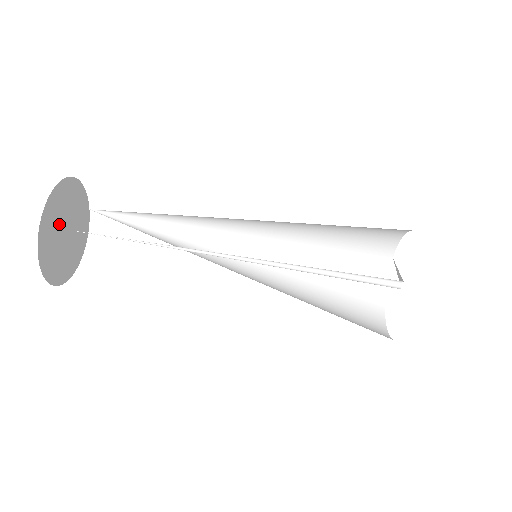
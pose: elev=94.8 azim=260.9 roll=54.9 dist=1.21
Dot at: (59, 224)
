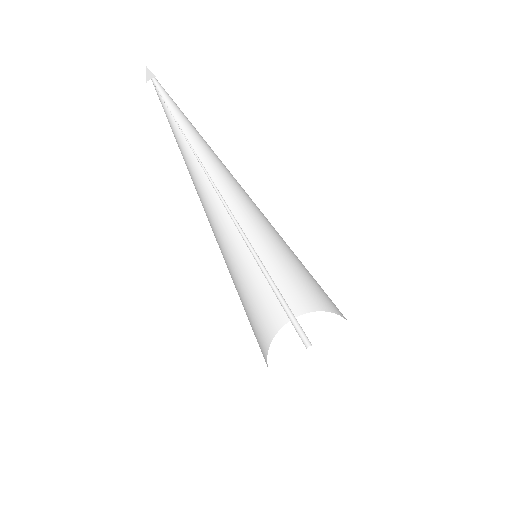
Dot at: occluded
